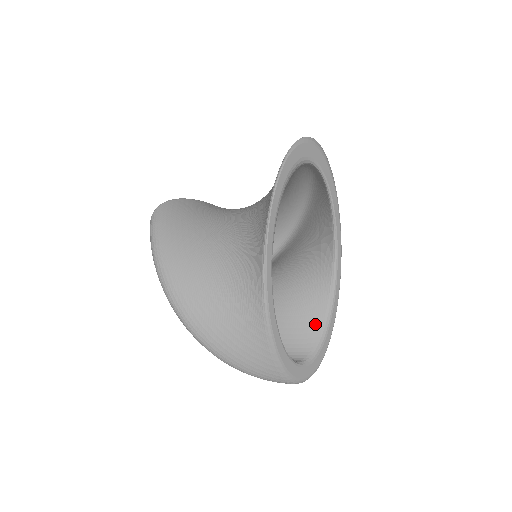
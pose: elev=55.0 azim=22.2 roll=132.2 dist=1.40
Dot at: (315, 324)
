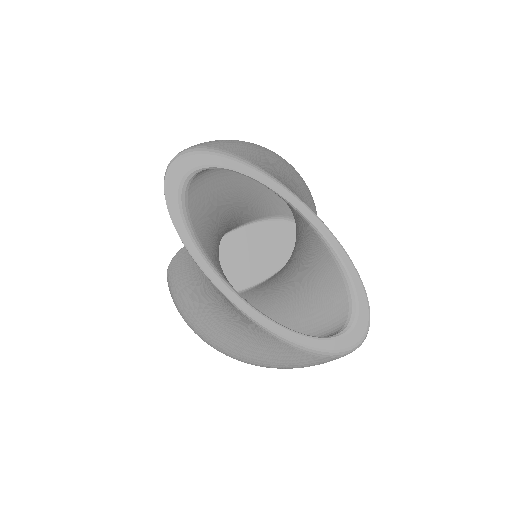
Dot at: (337, 285)
